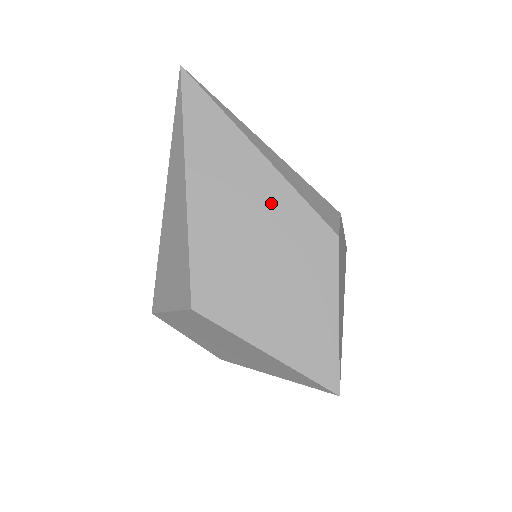
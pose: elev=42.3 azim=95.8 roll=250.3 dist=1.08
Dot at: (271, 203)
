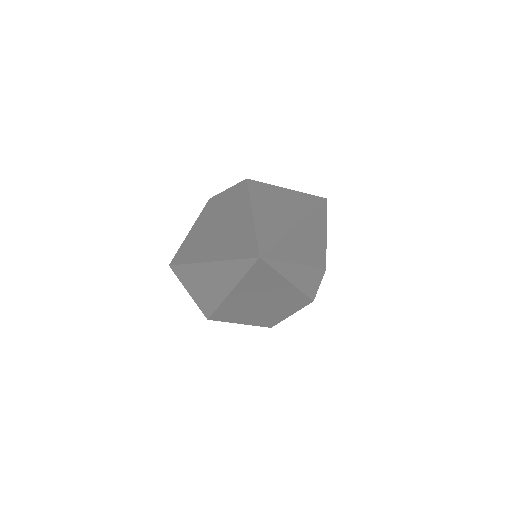
Dot at: (282, 296)
